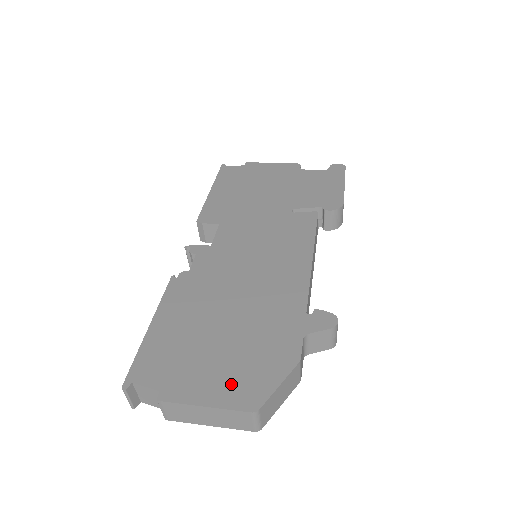
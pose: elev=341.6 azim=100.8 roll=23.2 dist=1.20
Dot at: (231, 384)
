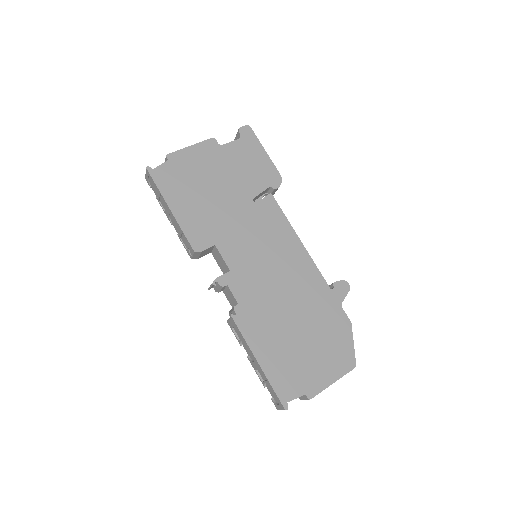
Dot at: (334, 362)
